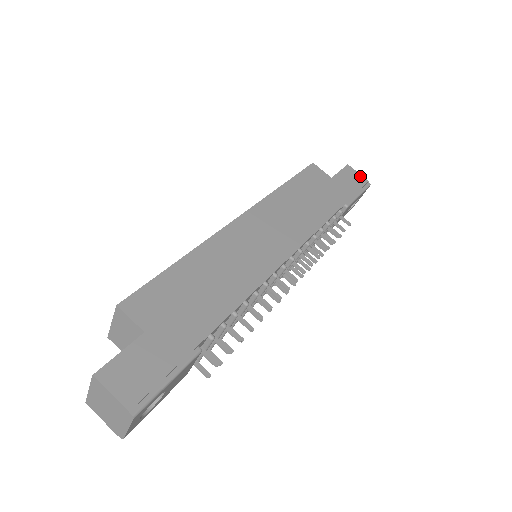
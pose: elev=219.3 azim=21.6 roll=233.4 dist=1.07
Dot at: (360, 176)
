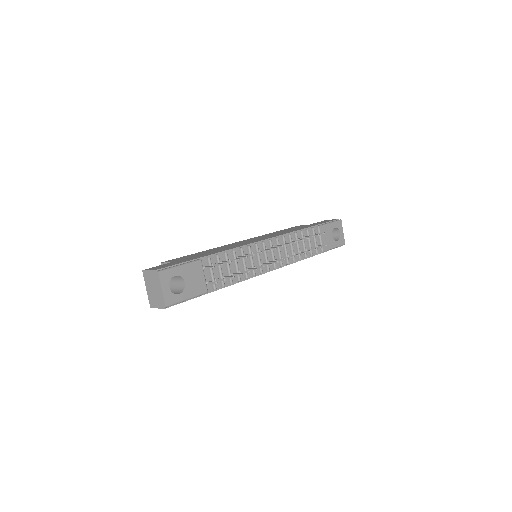
Dot at: occluded
